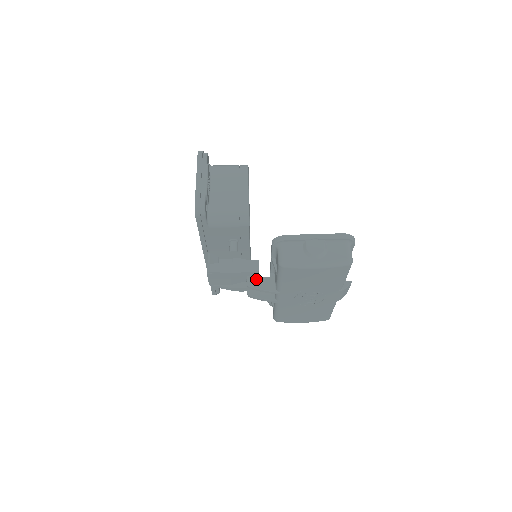
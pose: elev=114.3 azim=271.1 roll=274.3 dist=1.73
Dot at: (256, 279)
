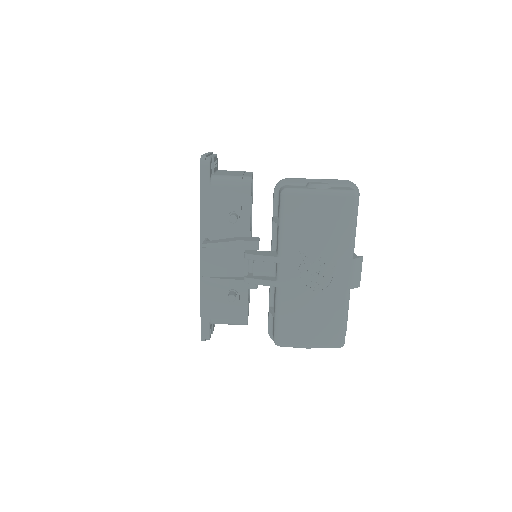
Dot at: (255, 251)
